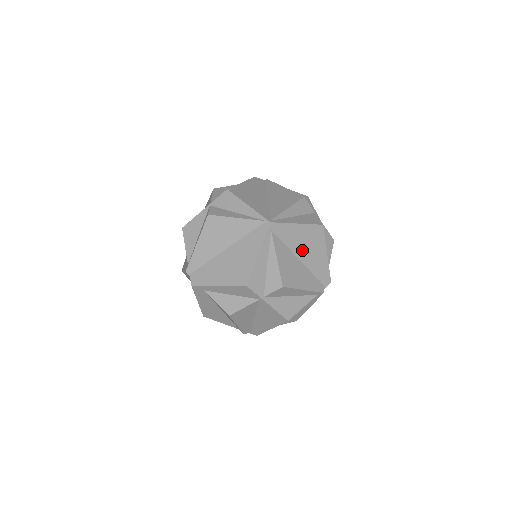
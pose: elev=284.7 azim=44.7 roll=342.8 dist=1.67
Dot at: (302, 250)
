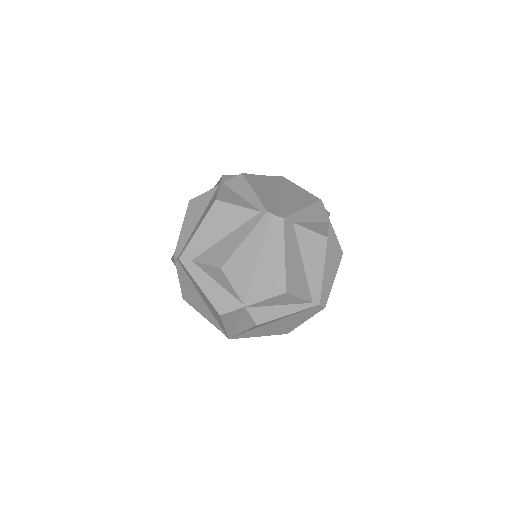
Dot at: (286, 194)
